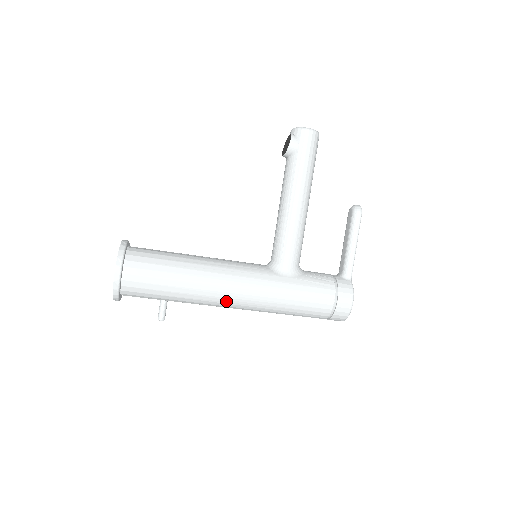
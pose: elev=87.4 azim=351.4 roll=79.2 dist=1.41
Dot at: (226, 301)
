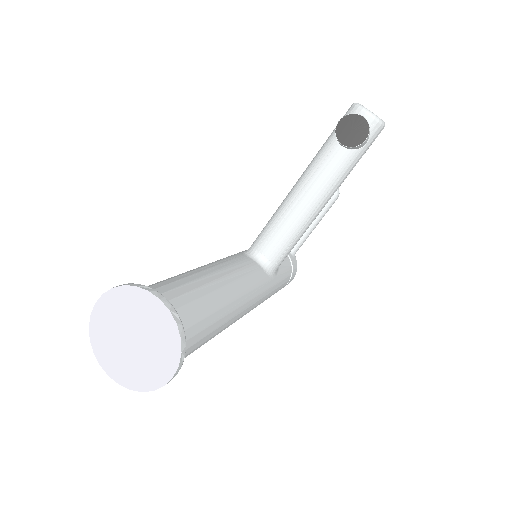
Dot at: occluded
